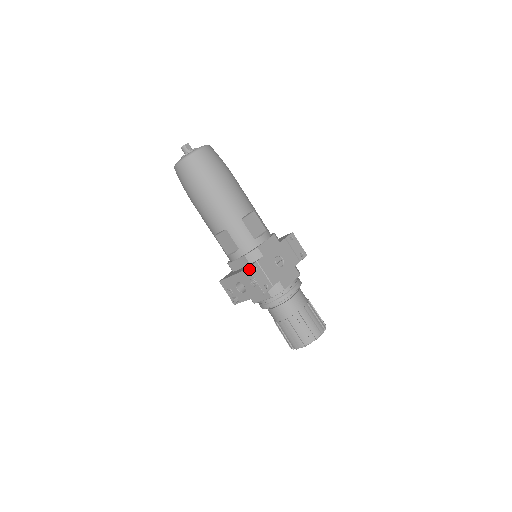
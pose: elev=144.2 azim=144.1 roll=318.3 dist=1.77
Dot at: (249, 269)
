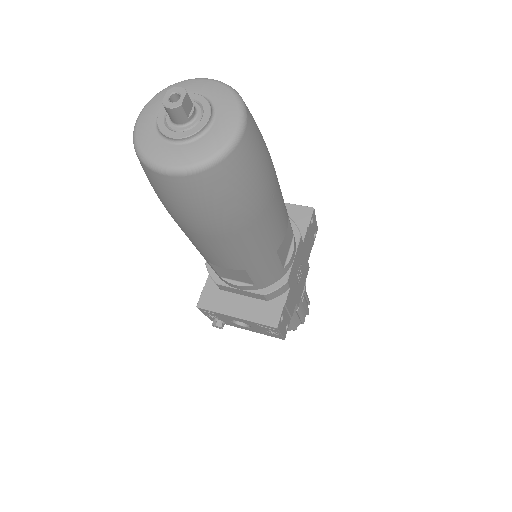
Dot at: (278, 327)
